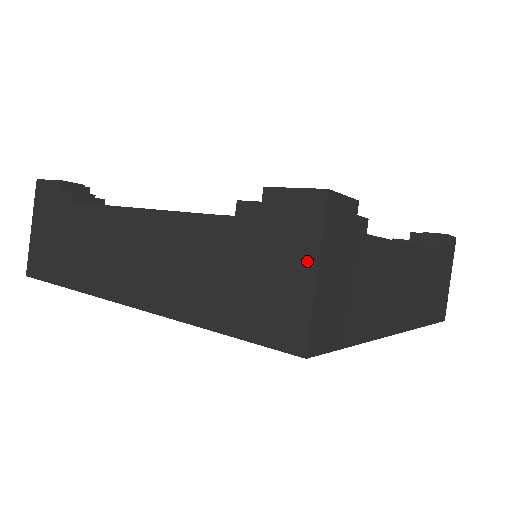
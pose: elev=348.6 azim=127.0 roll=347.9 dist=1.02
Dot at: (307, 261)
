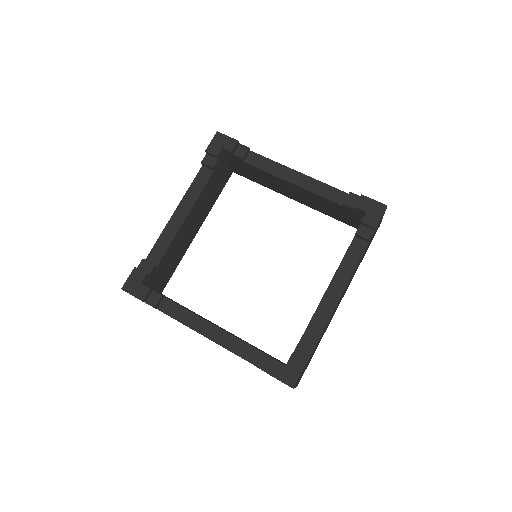
Dot at: occluded
